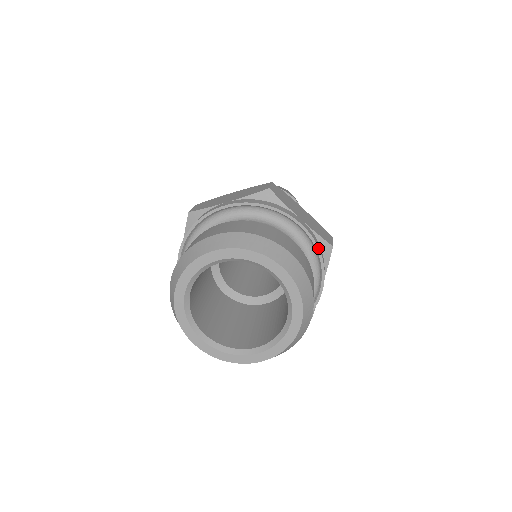
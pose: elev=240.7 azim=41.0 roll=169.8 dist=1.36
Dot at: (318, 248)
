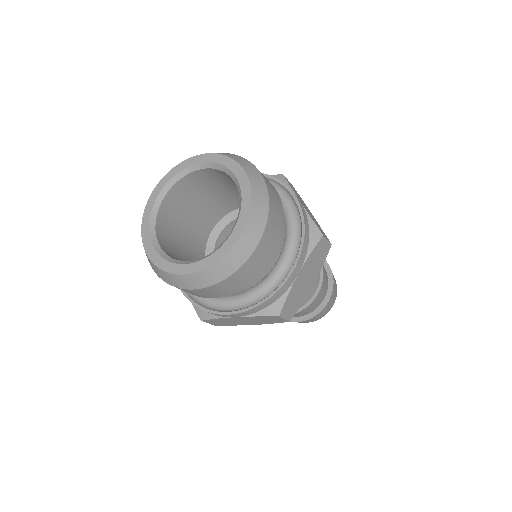
Dot at: (303, 221)
